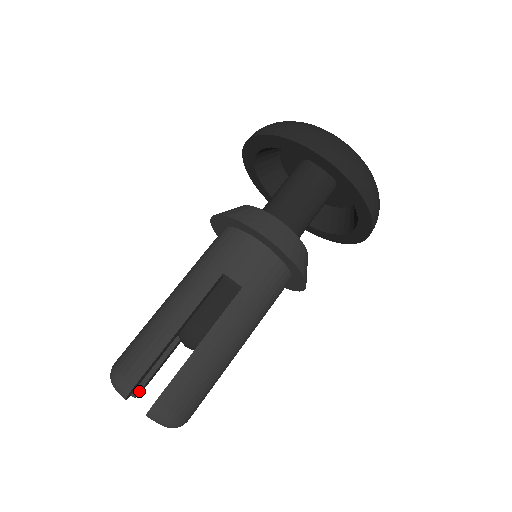
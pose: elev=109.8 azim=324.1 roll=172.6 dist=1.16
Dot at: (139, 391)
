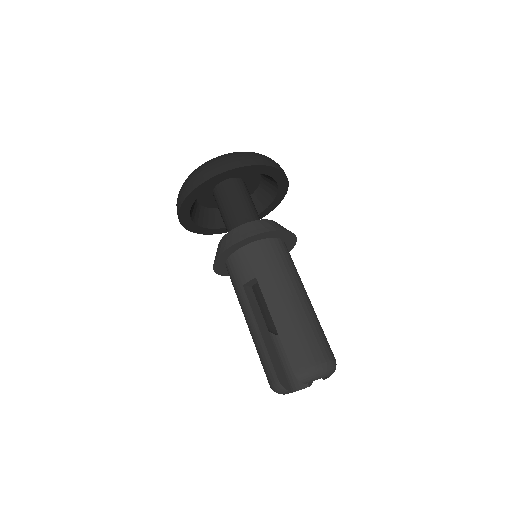
Dot at: occluded
